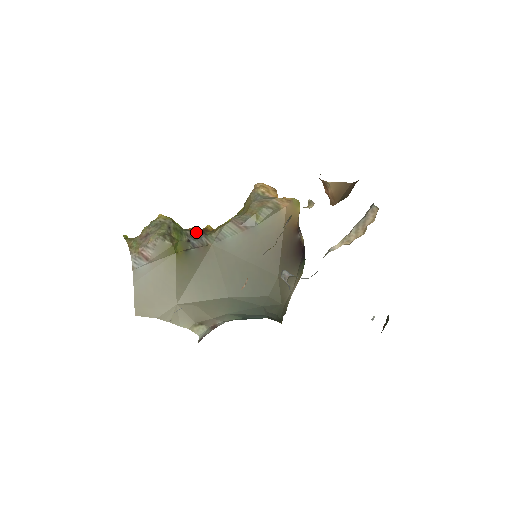
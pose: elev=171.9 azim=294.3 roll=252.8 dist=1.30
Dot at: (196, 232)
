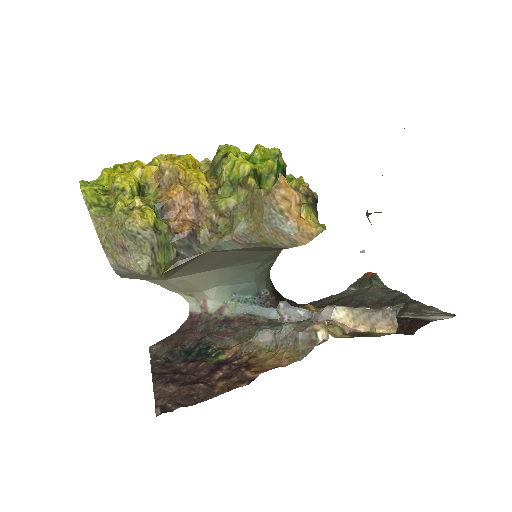
Dot at: (186, 240)
